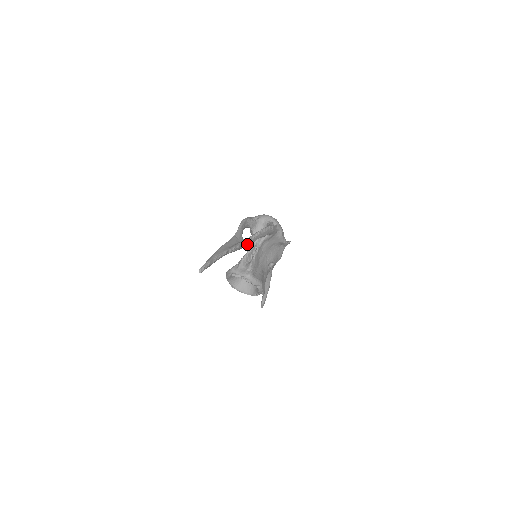
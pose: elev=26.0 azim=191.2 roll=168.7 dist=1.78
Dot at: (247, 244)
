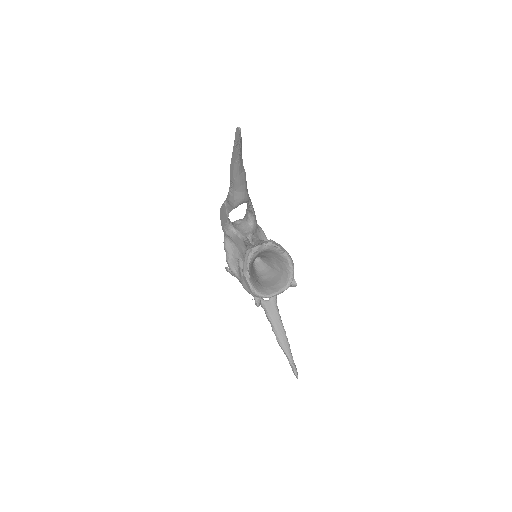
Dot at: (247, 192)
